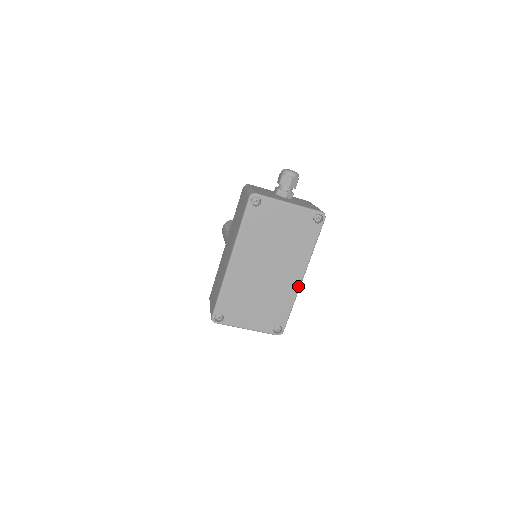
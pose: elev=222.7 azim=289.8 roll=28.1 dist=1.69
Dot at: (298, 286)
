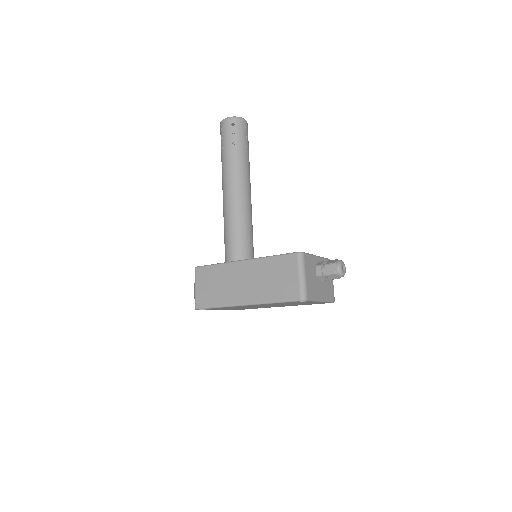
Dot at: occluded
